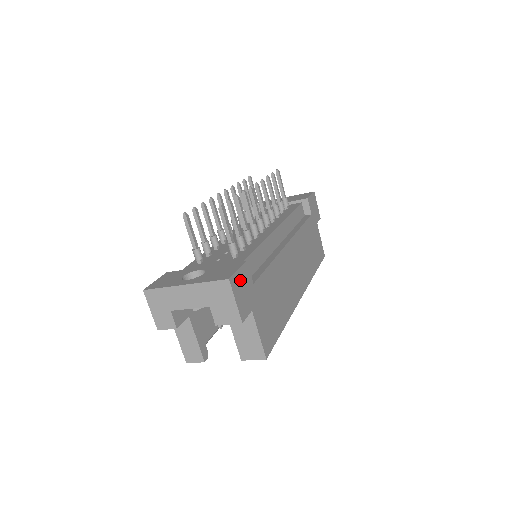
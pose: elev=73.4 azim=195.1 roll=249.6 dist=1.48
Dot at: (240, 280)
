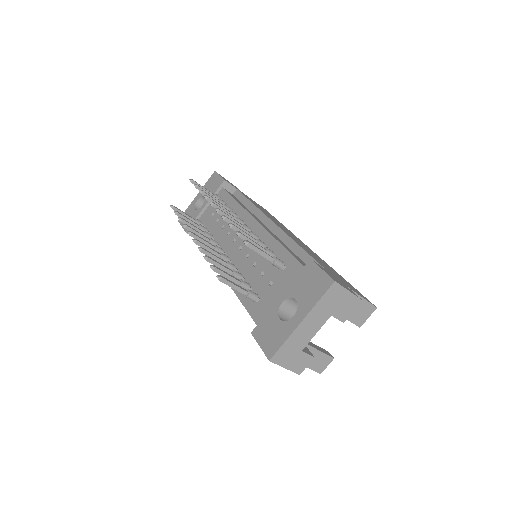
Dot at: occluded
